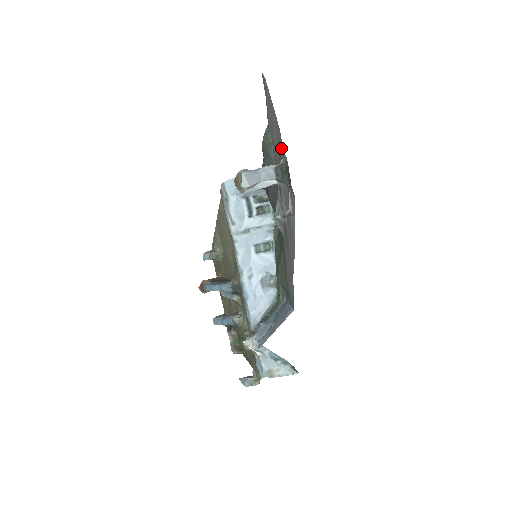
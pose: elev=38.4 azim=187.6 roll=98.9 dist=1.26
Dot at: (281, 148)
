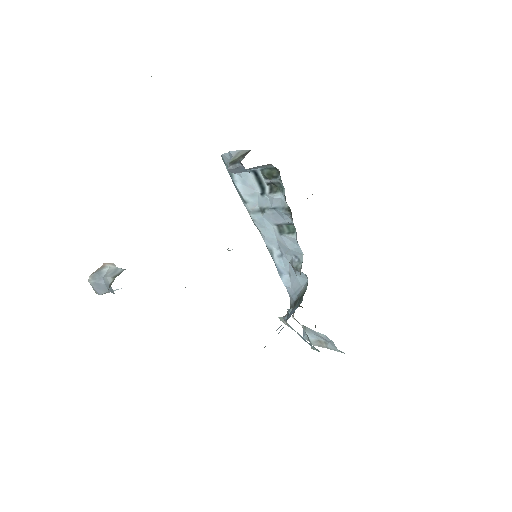
Dot at: occluded
